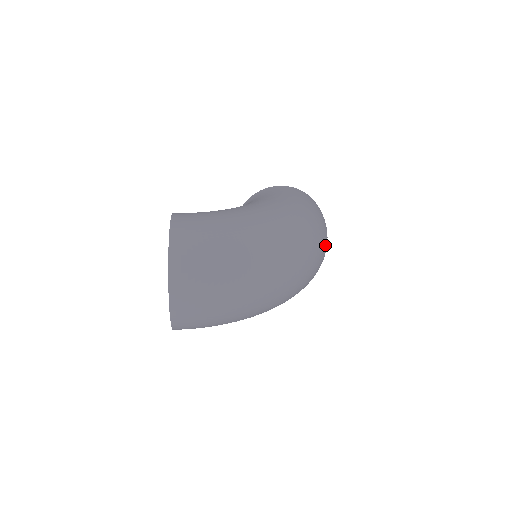
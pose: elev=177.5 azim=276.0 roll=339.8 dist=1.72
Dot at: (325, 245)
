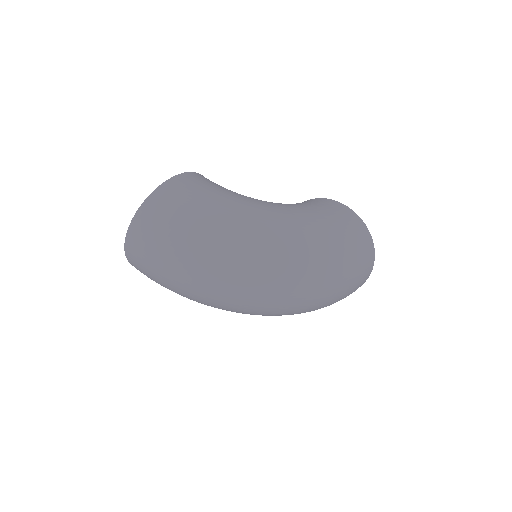
Dot at: (330, 292)
